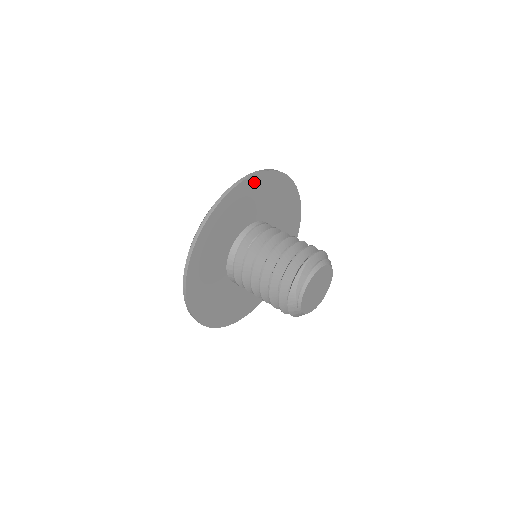
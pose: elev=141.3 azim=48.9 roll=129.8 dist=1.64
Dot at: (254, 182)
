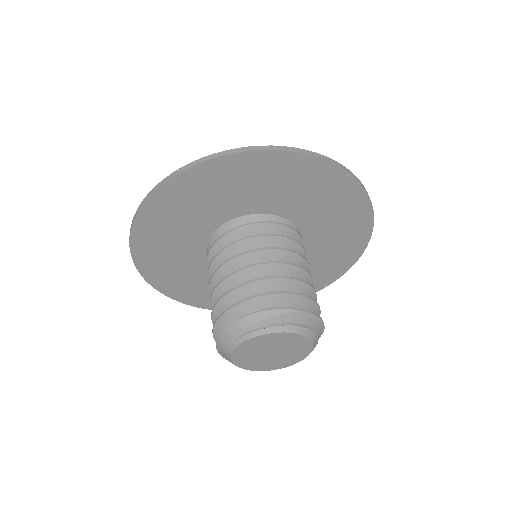
Dot at: (342, 183)
